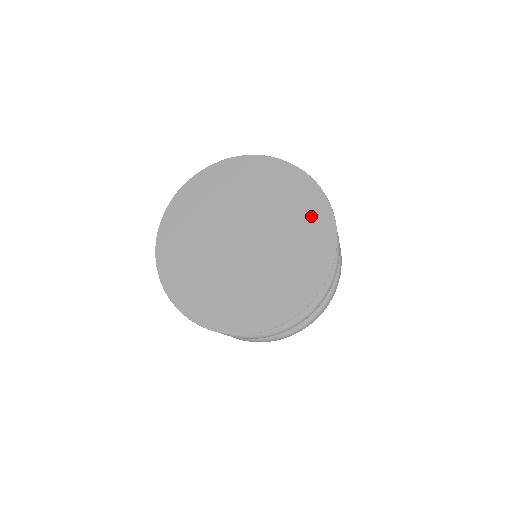
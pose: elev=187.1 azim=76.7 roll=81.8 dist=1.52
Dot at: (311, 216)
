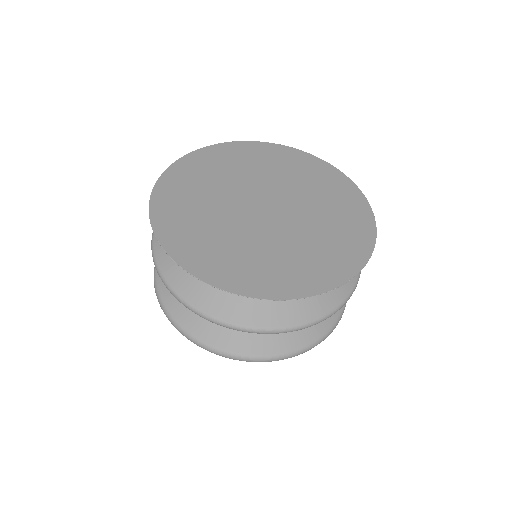
Dot at: (336, 188)
